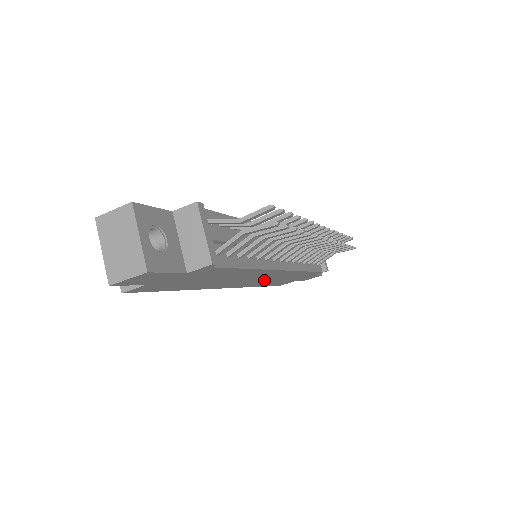
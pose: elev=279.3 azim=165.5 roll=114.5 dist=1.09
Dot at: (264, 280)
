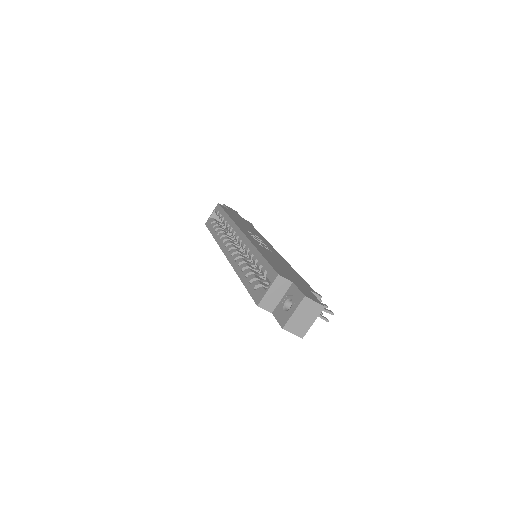
Dot at: occluded
